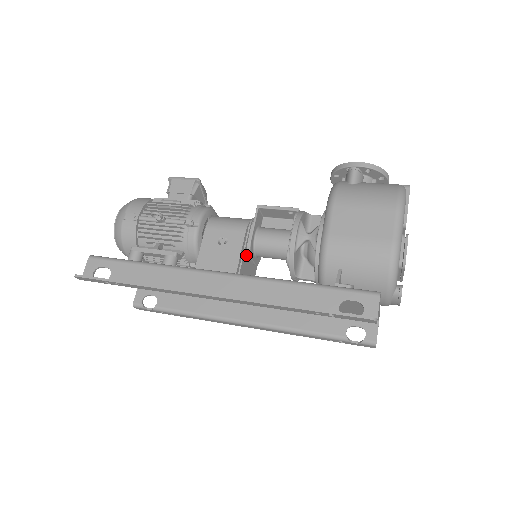
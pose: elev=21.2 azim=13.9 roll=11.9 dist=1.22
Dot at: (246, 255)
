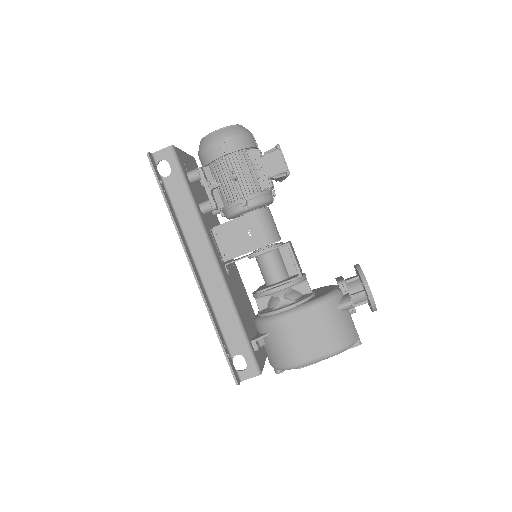
Dot at: occluded
